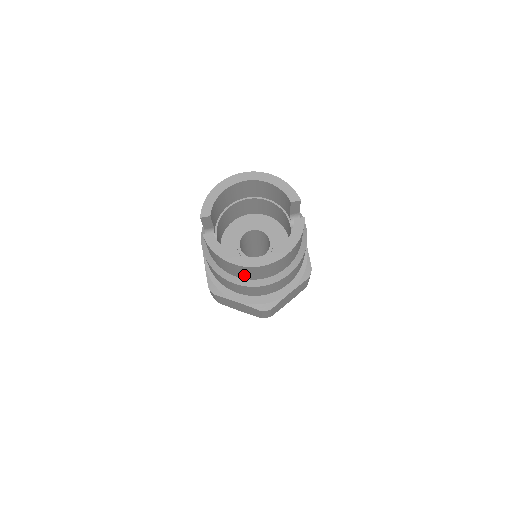
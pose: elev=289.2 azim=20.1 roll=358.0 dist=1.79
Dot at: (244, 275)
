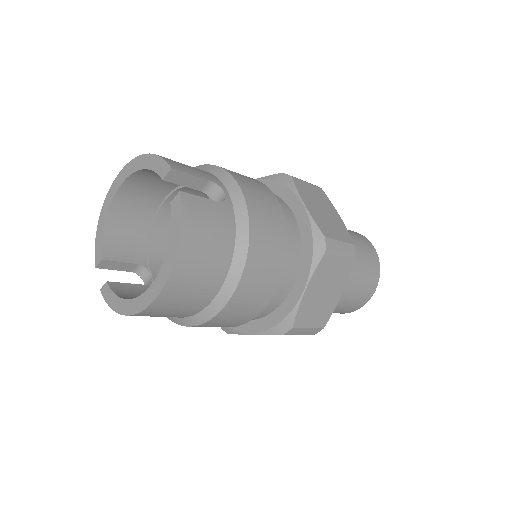
Dot at: (175, 315)
